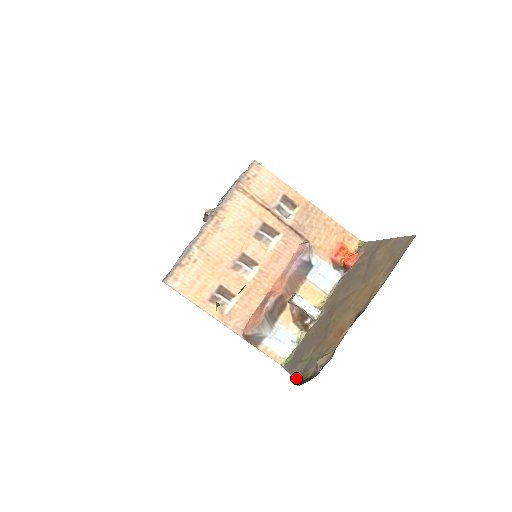
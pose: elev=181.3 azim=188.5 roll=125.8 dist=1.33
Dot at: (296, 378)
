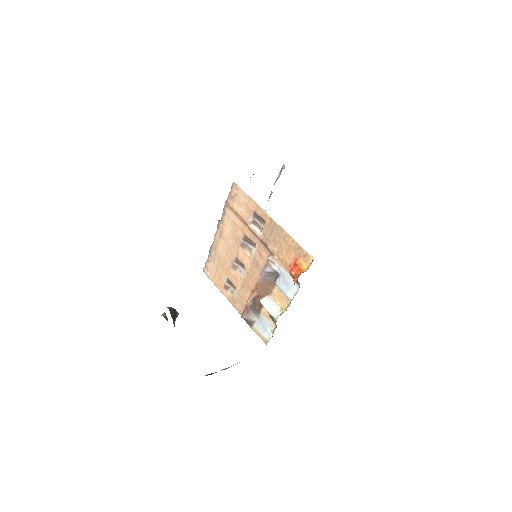
Dot at: (233, 365)
